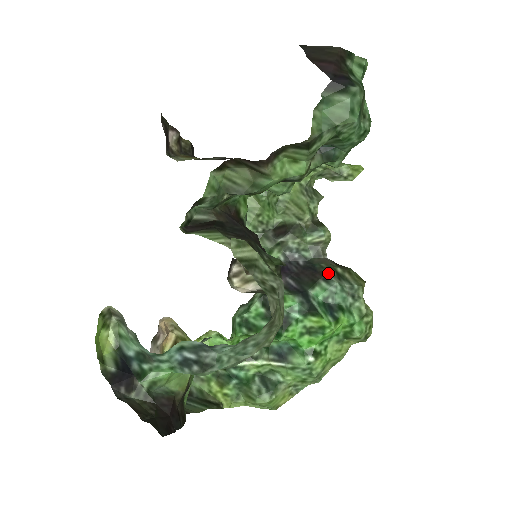
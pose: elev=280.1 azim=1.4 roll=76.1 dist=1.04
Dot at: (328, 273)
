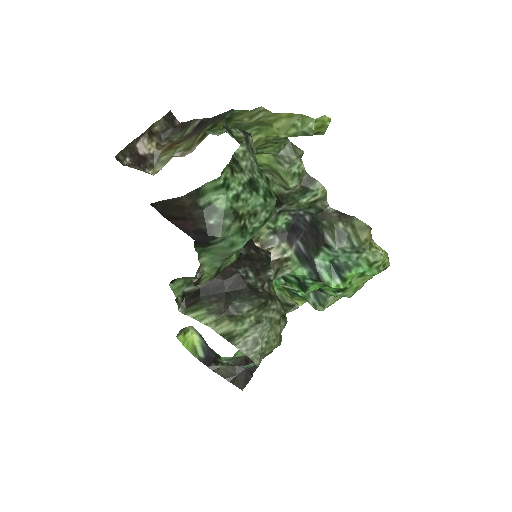
Dot at: (329, 236)
